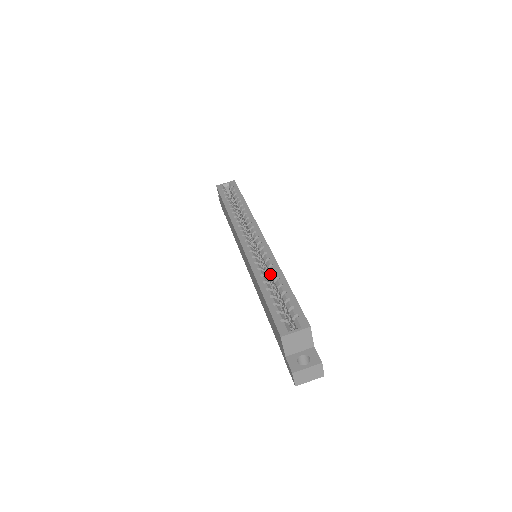
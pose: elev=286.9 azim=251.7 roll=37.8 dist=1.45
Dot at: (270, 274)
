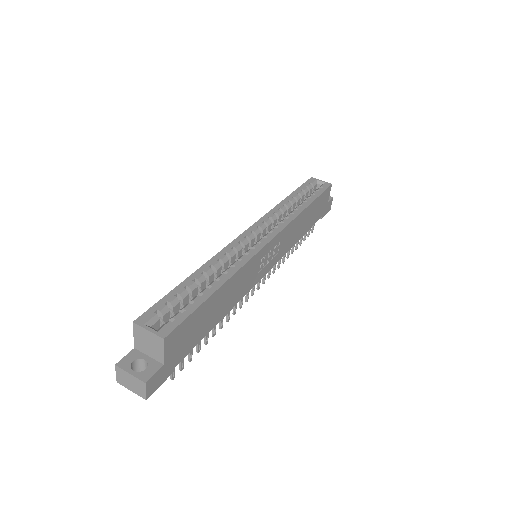
Dot at: (224, 273)
